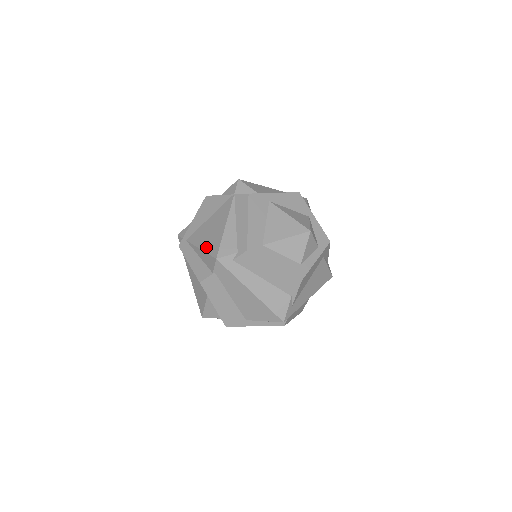
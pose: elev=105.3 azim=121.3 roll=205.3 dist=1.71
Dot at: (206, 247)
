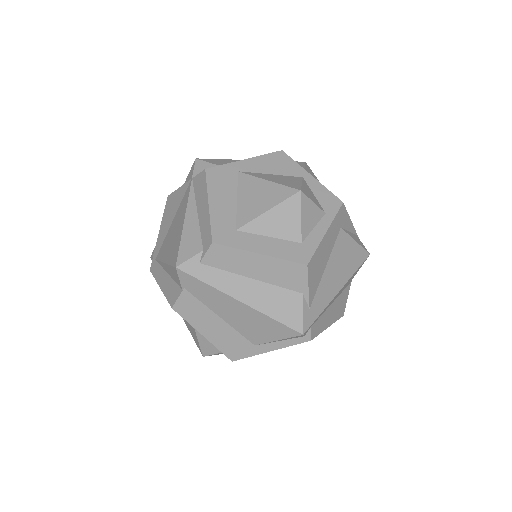
Dot at: (168, 257)
